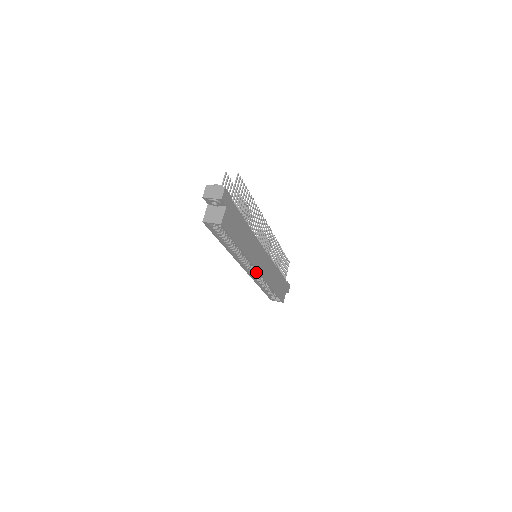
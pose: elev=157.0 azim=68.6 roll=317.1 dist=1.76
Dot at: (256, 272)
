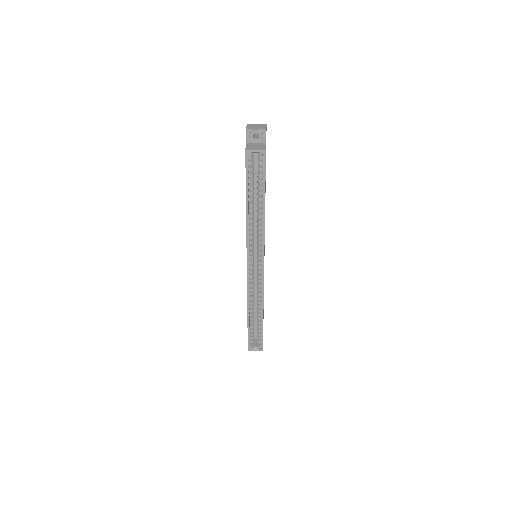
Dot at: (253, 278)
